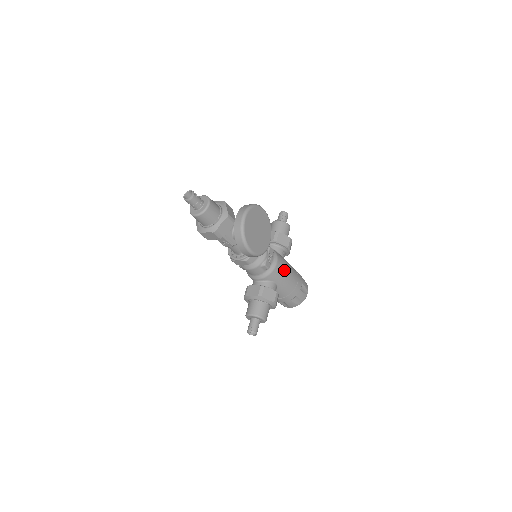
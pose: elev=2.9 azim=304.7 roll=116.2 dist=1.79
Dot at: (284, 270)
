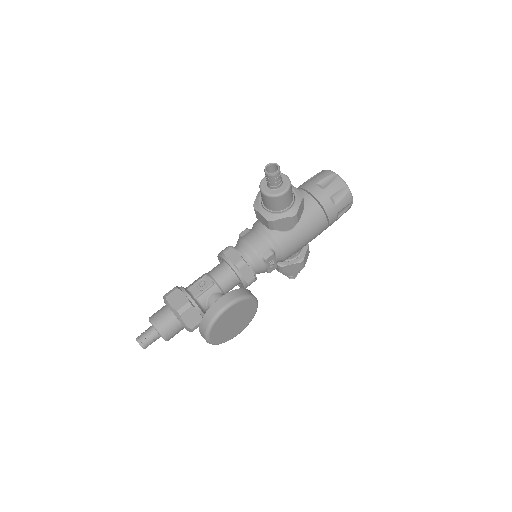
Dot at: (300, 246)
